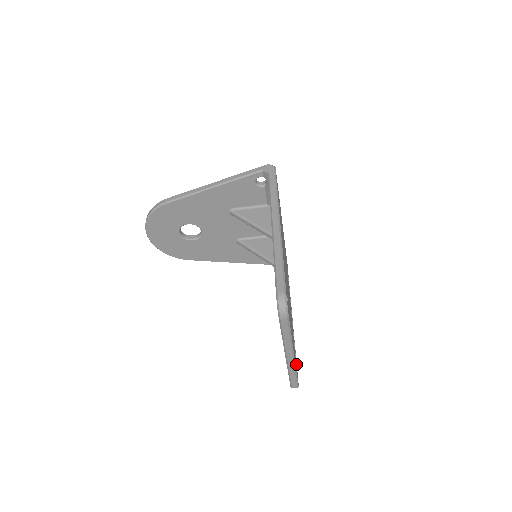
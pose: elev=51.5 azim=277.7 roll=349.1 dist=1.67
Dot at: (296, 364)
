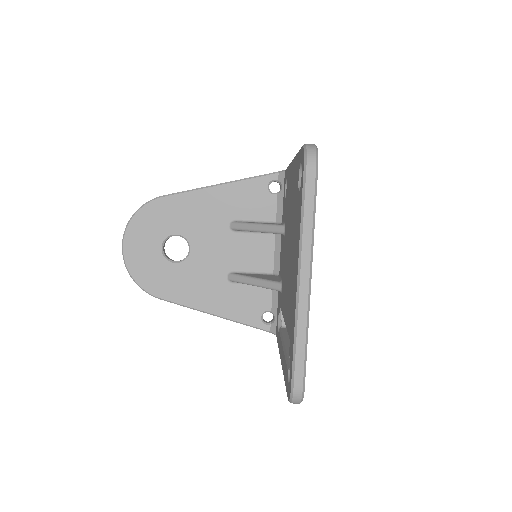
Dot at: occluded
